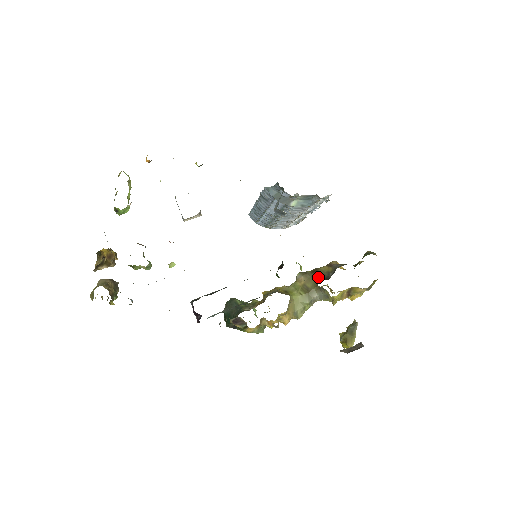
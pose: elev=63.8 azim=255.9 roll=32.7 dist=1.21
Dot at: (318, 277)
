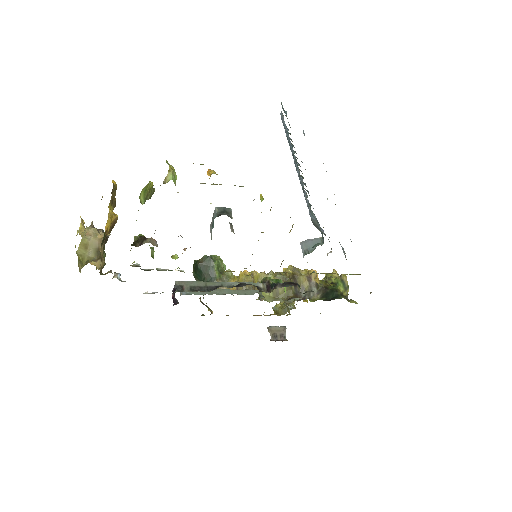
Dot at: (293, 288)
